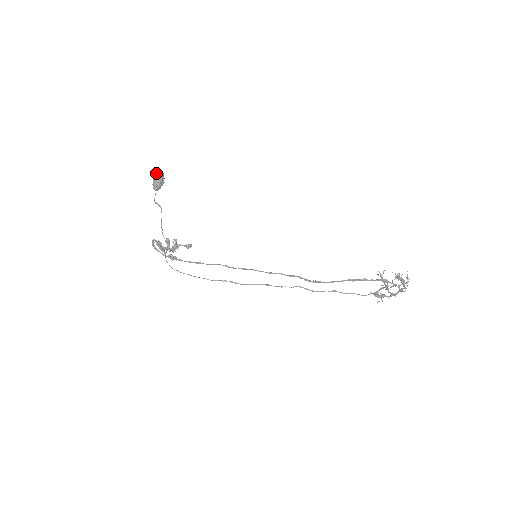
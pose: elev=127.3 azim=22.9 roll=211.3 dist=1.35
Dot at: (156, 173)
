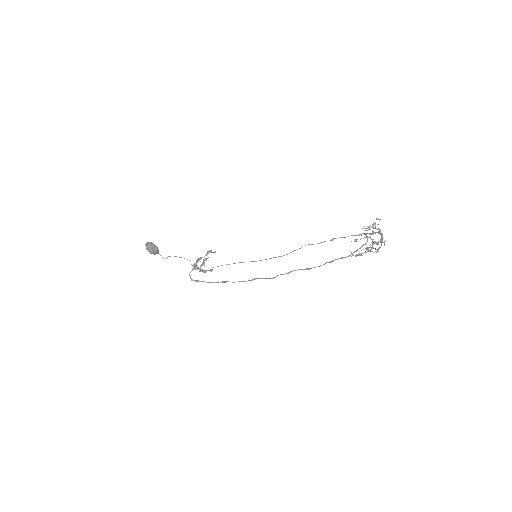
Dot at: (146, 247)
